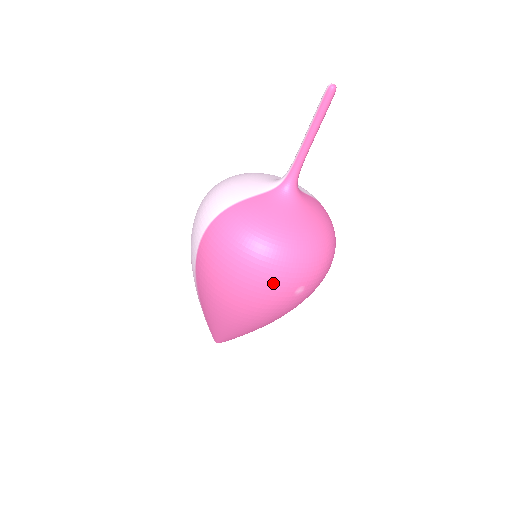
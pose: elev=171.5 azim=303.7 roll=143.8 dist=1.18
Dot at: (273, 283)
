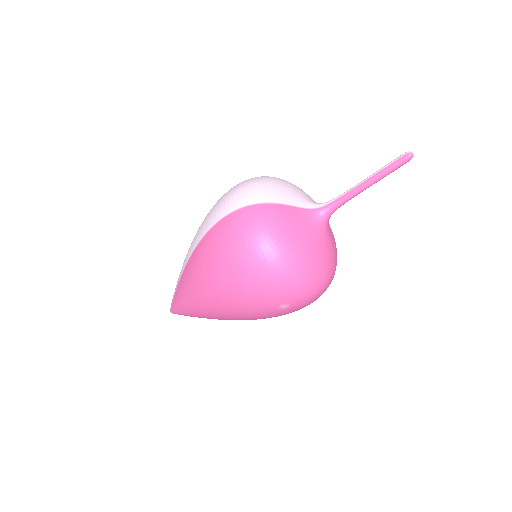
Dot at: (268, 288)
